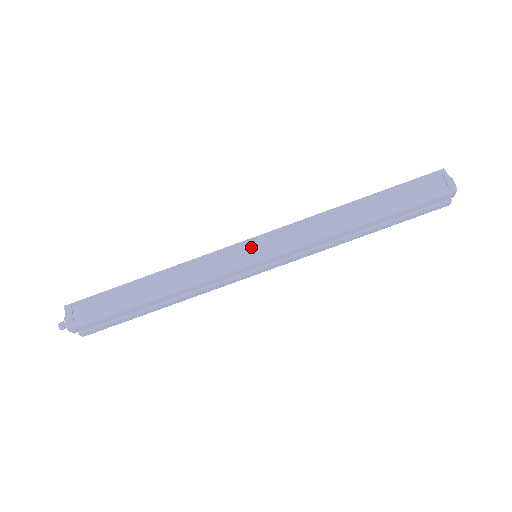
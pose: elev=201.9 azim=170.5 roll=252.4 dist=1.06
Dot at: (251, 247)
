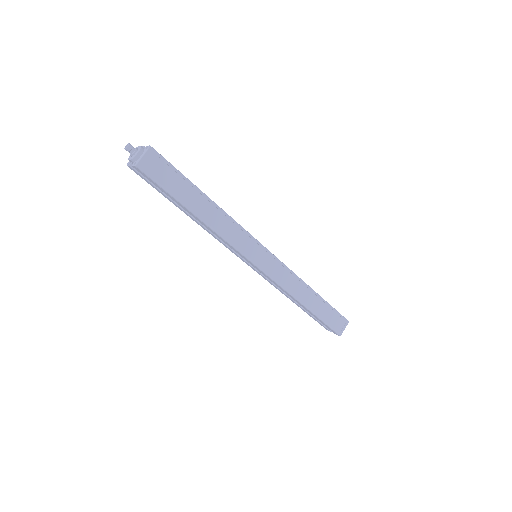
Dot at: (264, 255)
